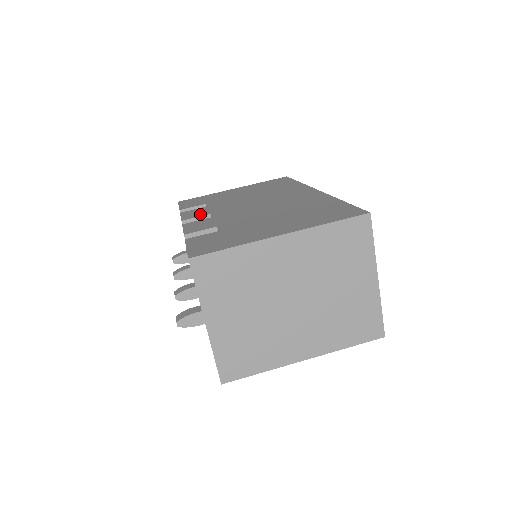
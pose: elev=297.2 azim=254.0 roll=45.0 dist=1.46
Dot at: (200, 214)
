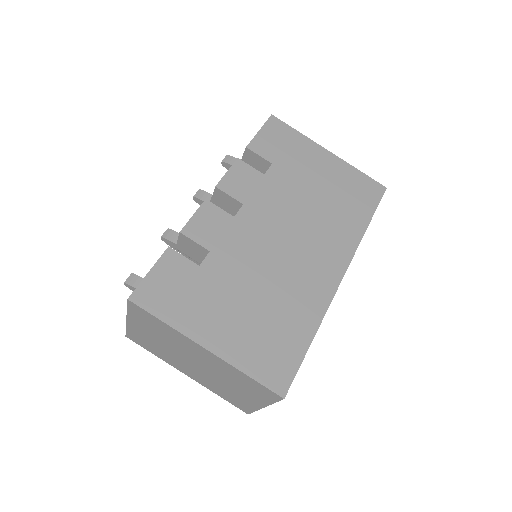
Dot at: (238, 192)
